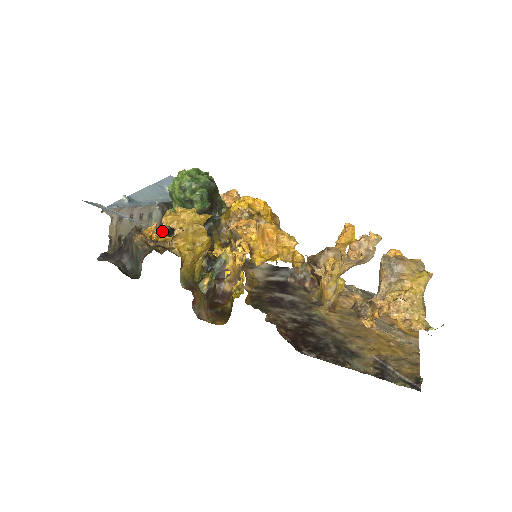
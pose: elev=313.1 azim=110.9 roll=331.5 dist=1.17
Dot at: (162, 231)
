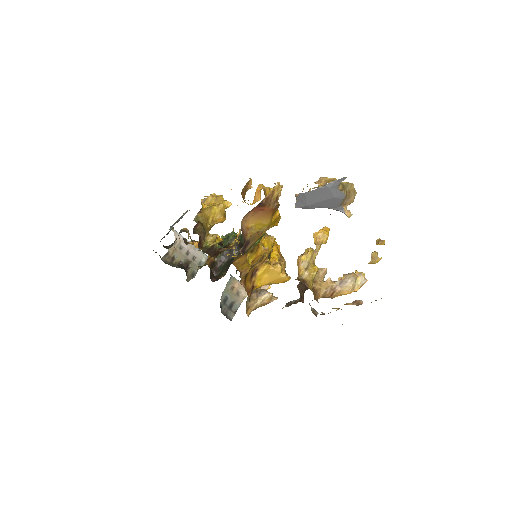
Dot at: occluded
